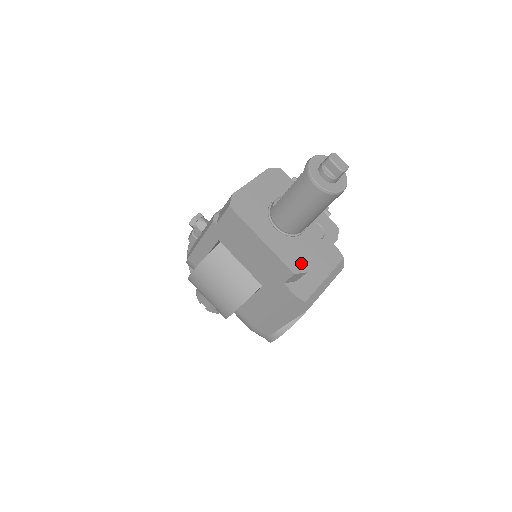
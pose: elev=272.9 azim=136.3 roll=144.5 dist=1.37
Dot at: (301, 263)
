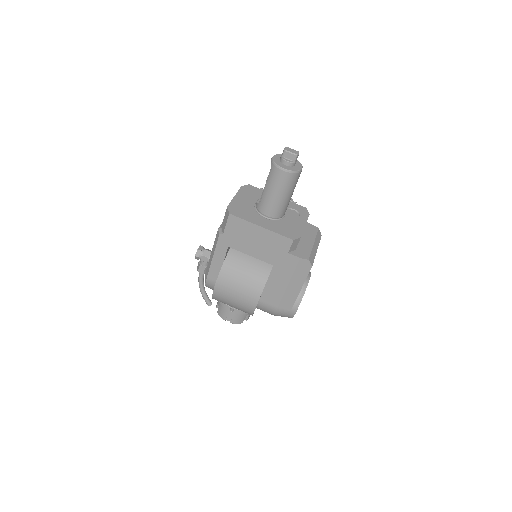
Dot at: (294, 233)
